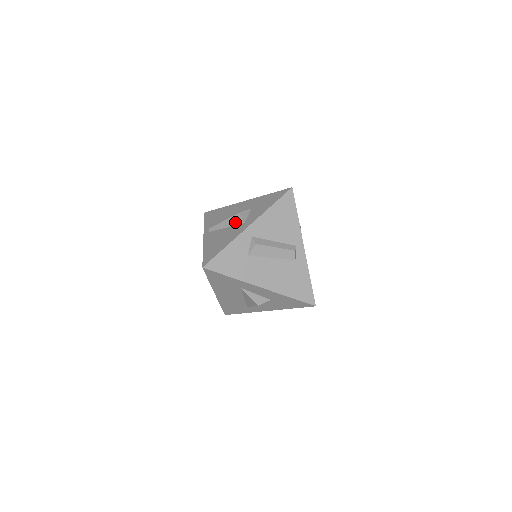
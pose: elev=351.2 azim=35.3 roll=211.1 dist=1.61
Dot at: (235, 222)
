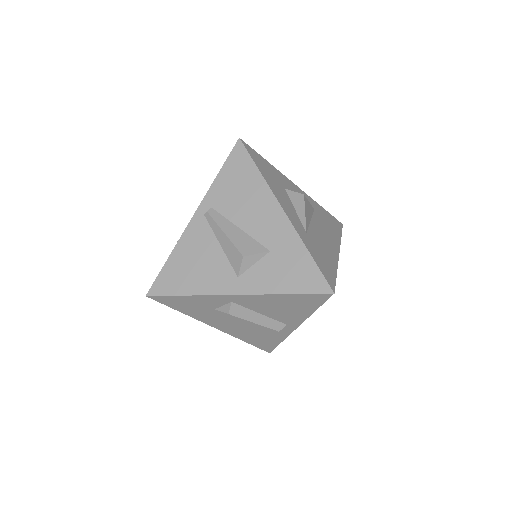
Dot at: (231, 258)
